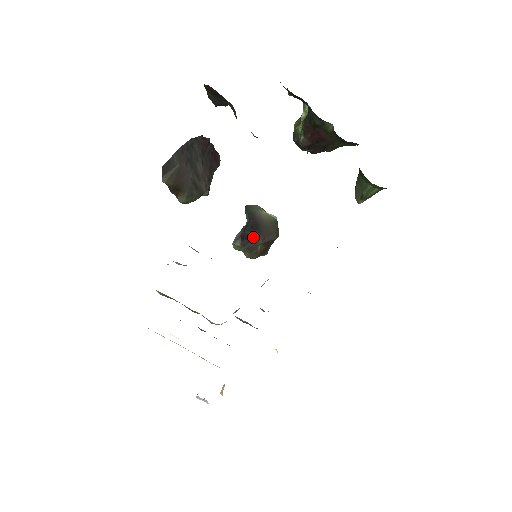
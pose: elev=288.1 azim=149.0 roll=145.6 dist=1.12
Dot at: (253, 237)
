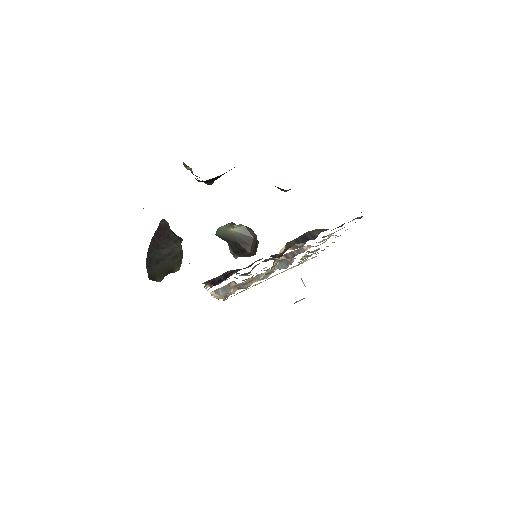
Dot at: (243, 252)
